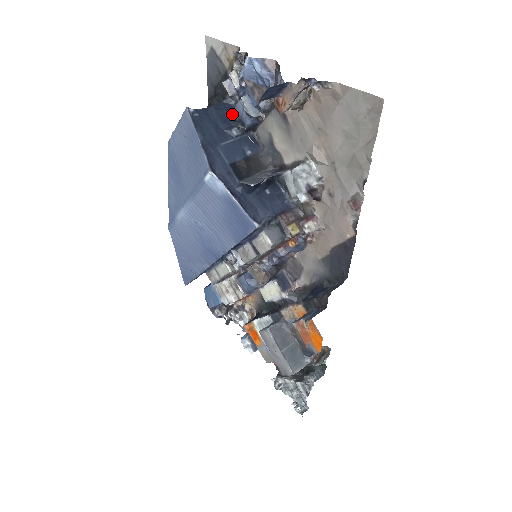
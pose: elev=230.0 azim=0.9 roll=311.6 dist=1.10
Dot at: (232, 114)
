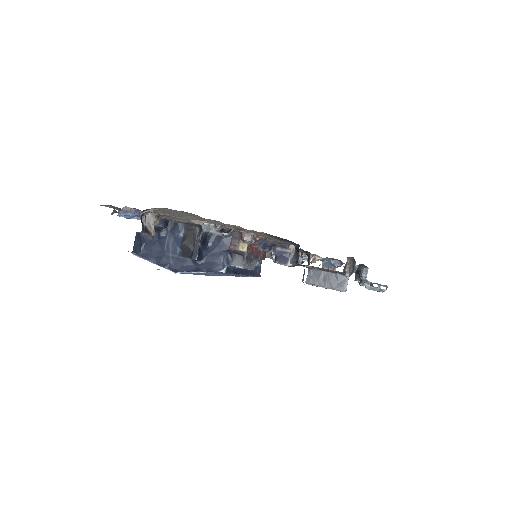
Dot at: occluded
